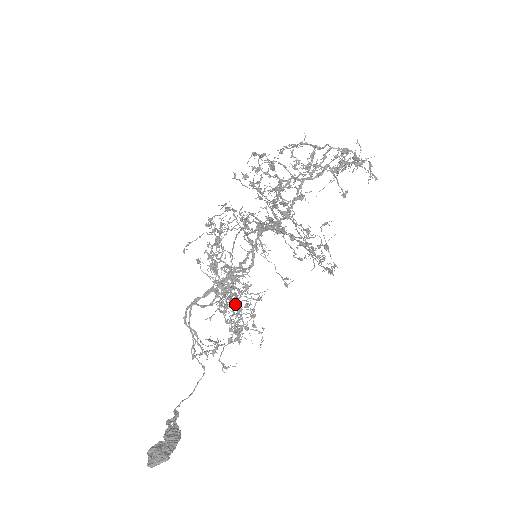
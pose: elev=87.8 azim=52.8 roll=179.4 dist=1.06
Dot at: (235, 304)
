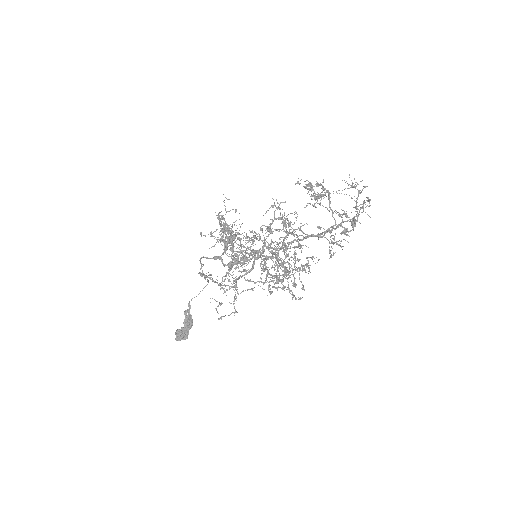
Dot at: (236, 297)
